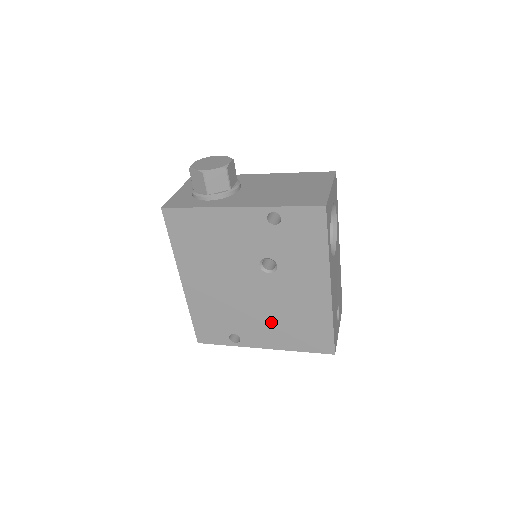
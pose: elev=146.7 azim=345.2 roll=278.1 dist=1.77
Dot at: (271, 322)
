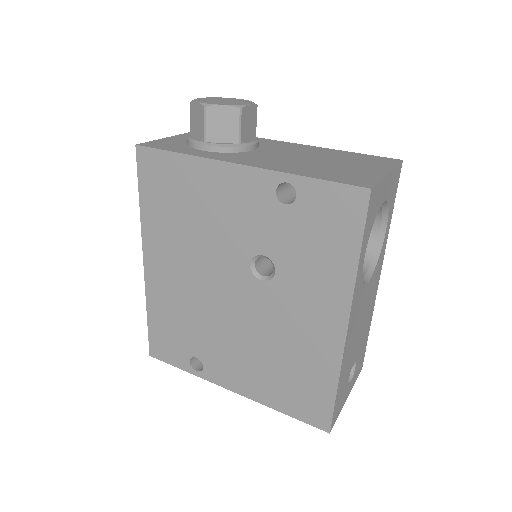
Dot at: (249, 355)
